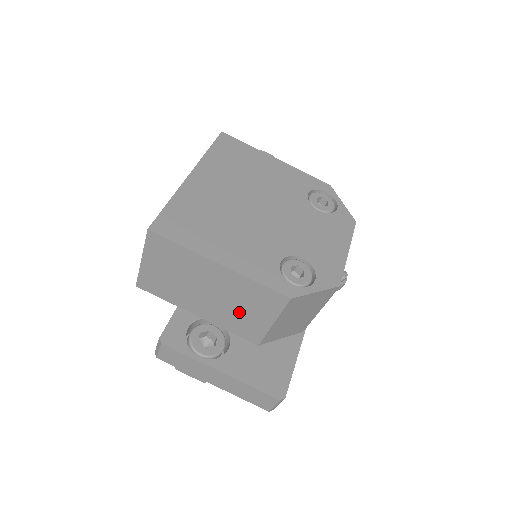
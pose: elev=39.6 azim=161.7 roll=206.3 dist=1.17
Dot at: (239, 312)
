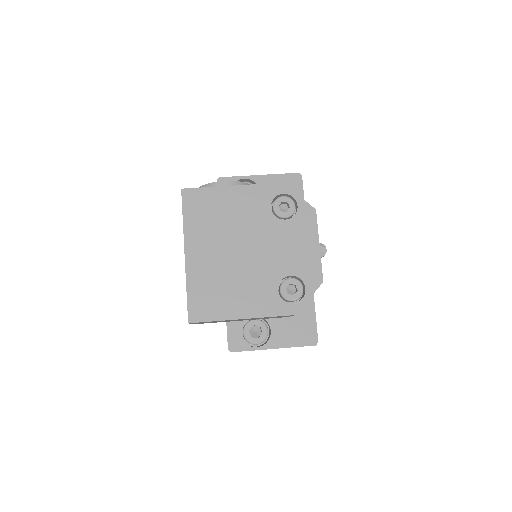
Dot at: occluded
